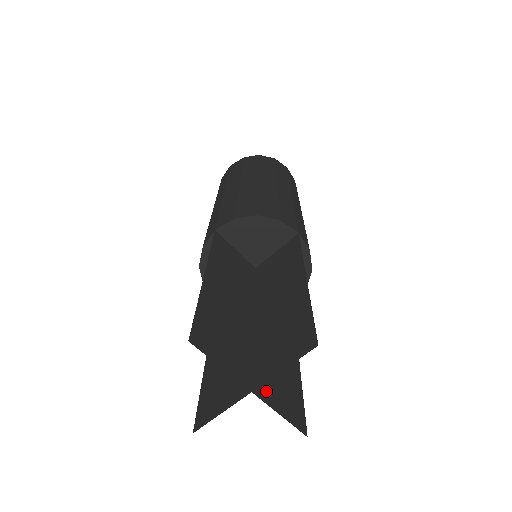
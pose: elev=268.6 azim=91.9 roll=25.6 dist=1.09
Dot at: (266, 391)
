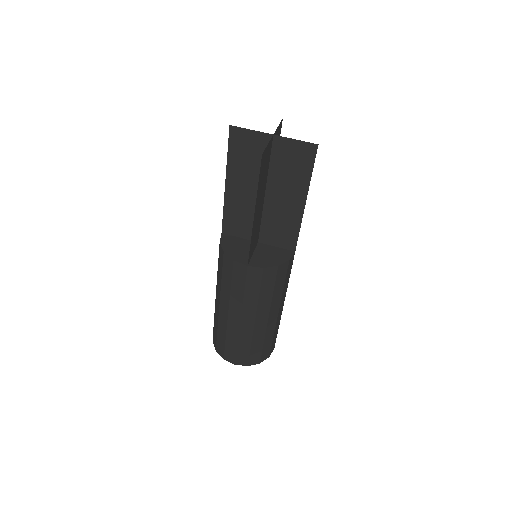
Dot at: (269, 148)
